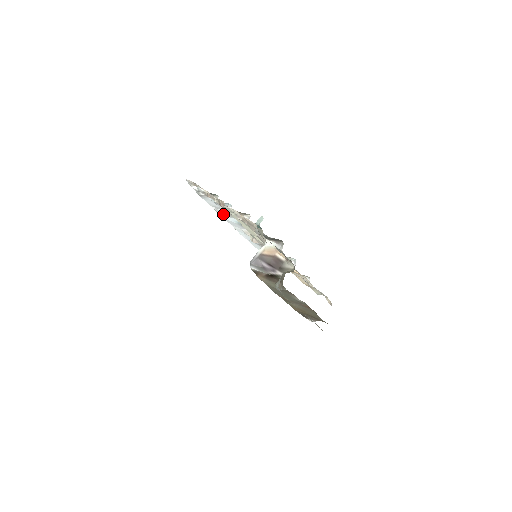
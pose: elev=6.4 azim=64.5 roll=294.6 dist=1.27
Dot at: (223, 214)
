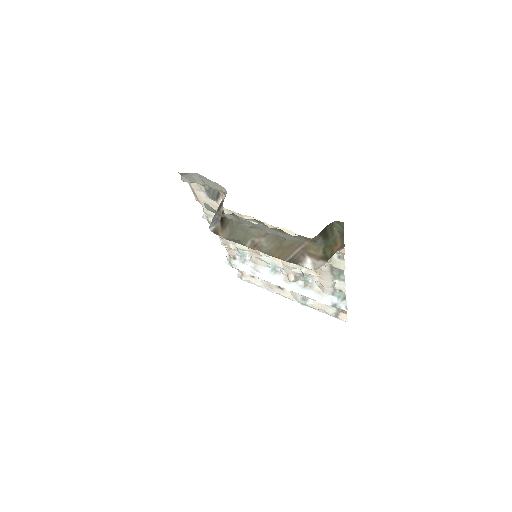
Dot at: (259, 274)
